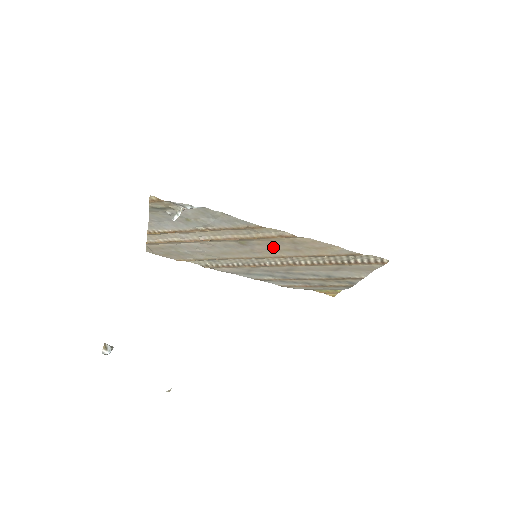
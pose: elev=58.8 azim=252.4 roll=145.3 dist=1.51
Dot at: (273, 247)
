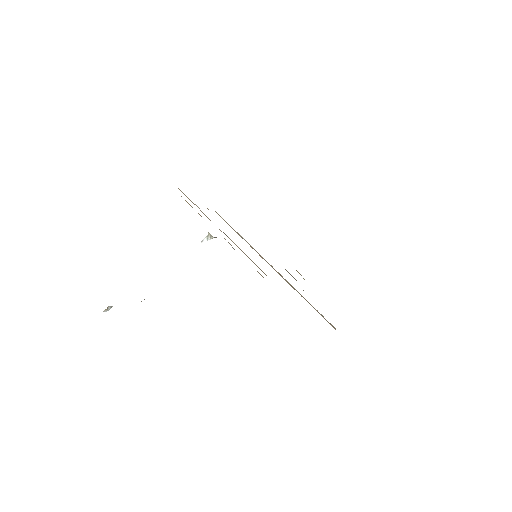
Dot at: occluded
